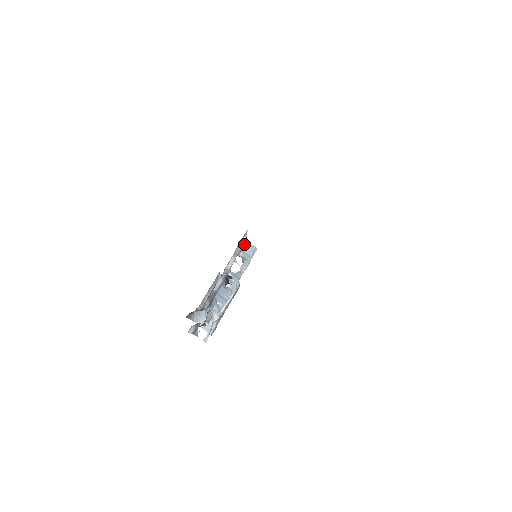
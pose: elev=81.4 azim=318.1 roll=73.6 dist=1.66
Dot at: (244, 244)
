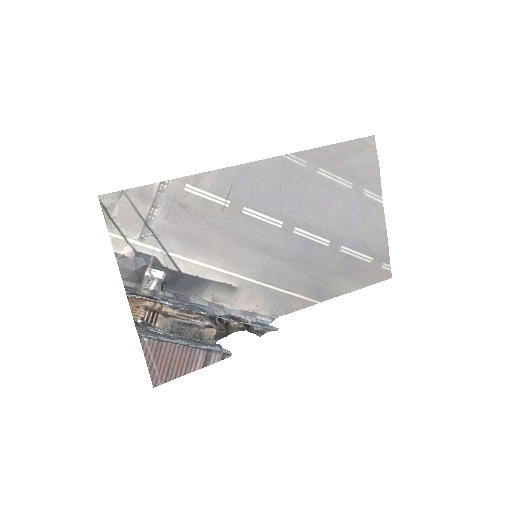
Dot at: (265, 323)
